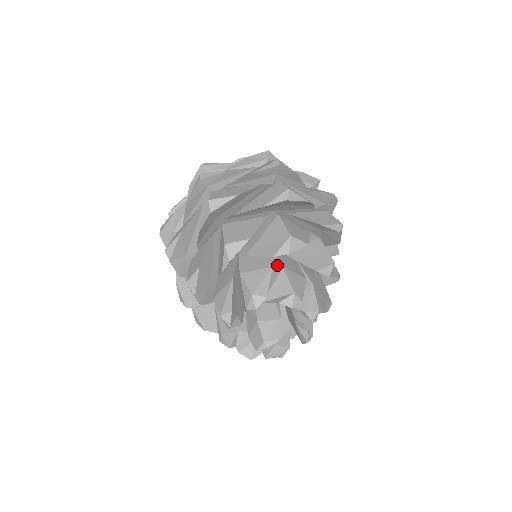
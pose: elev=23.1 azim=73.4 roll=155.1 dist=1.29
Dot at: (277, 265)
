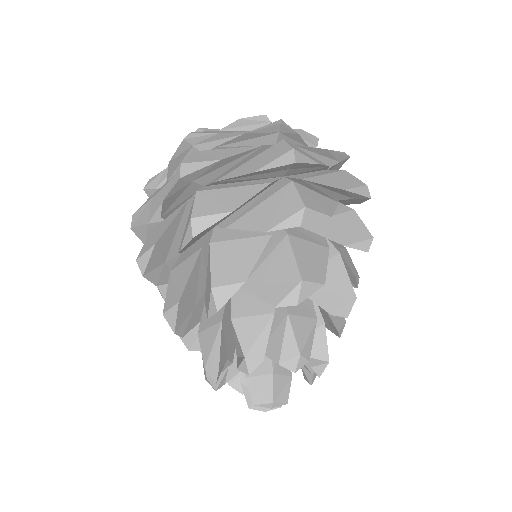
Dot at: (316, 313)
